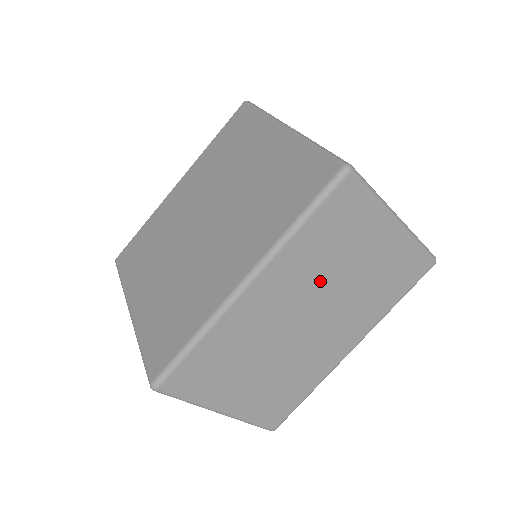
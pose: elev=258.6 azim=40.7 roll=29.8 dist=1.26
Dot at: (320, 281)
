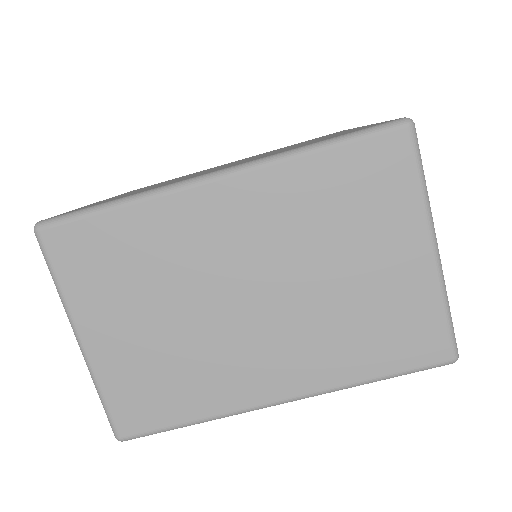
Dot at: (299, 250)
